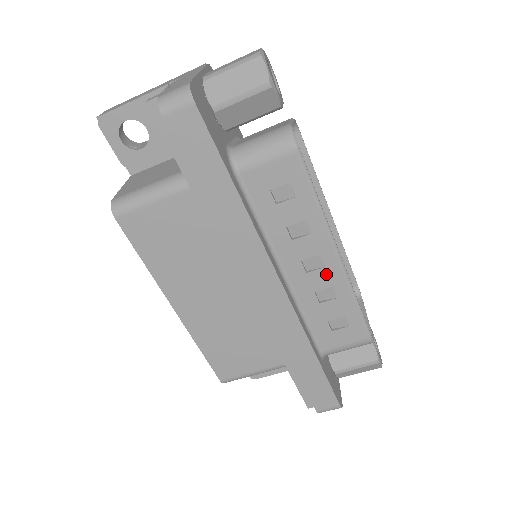
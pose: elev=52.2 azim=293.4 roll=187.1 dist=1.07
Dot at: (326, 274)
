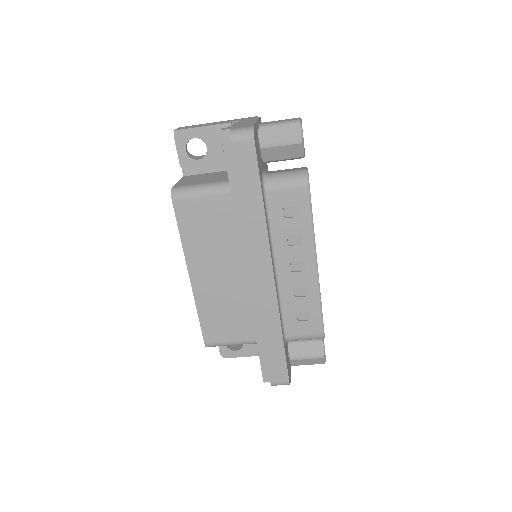
Dot at: (305, 276)
